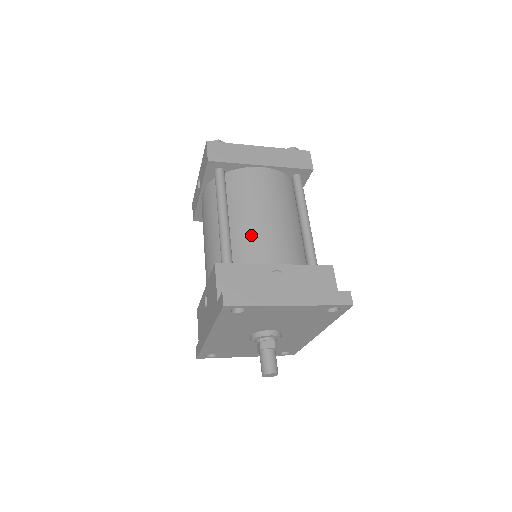
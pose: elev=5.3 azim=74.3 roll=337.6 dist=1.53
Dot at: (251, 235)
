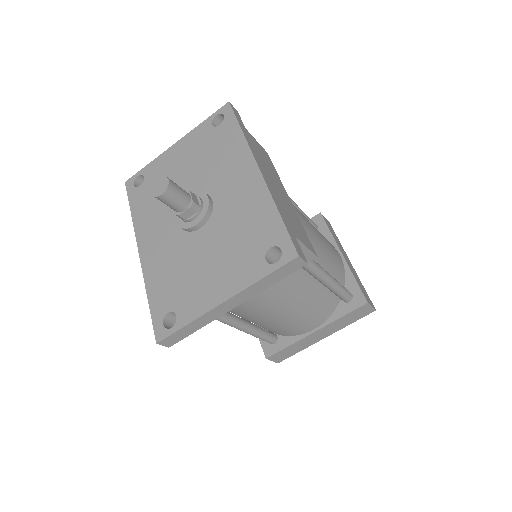
Dot at: occluded
